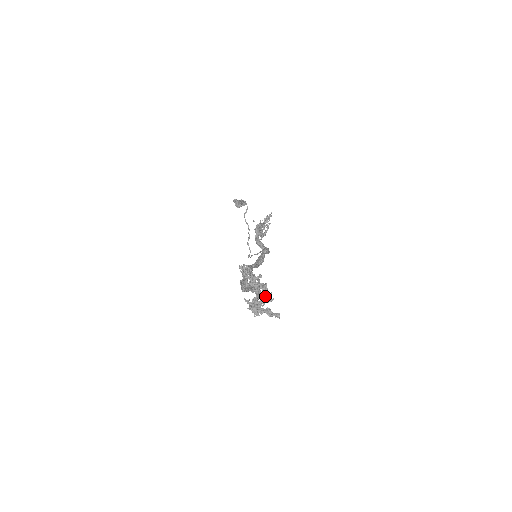
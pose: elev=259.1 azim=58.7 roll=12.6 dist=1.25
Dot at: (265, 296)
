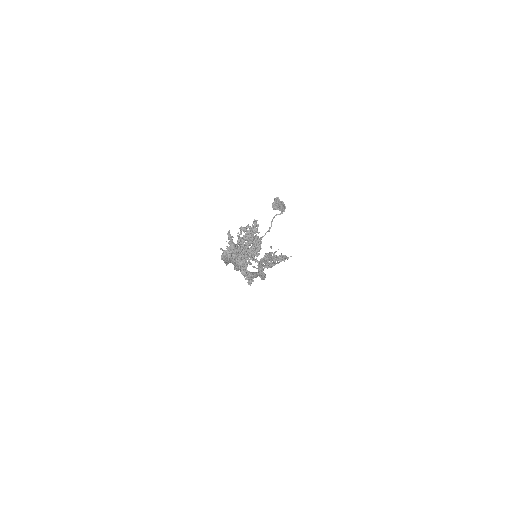
Dot at: (252, 253)
